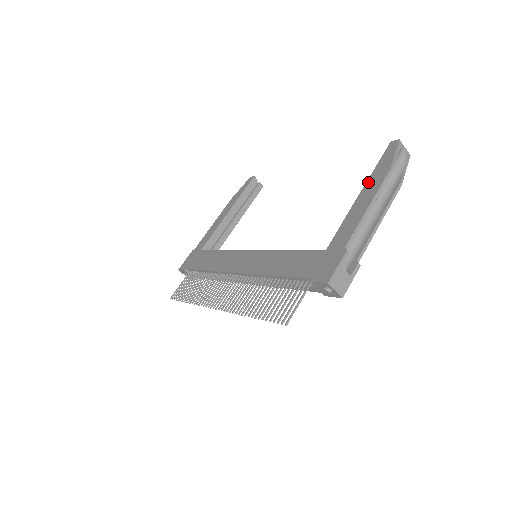
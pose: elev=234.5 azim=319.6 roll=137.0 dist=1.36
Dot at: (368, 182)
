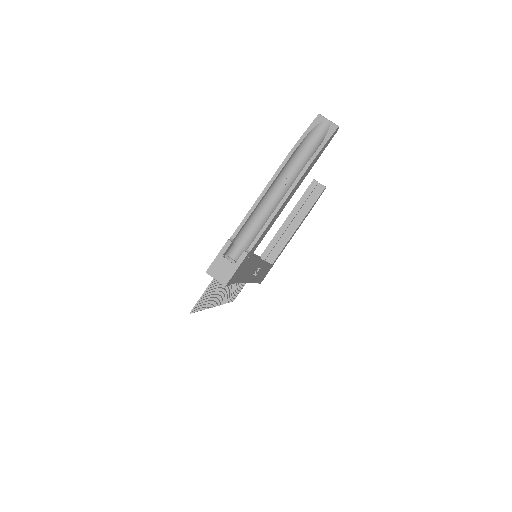
Dot at: occluded
